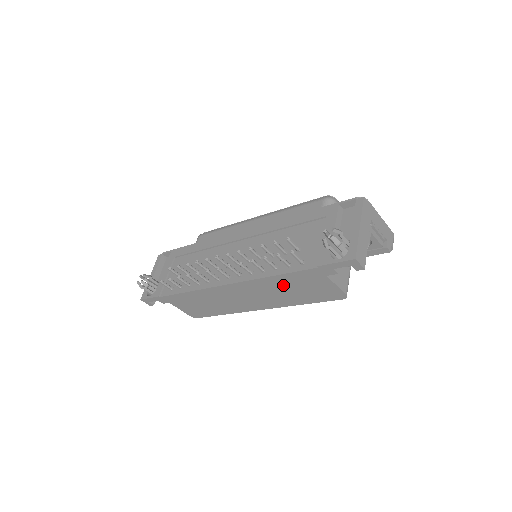
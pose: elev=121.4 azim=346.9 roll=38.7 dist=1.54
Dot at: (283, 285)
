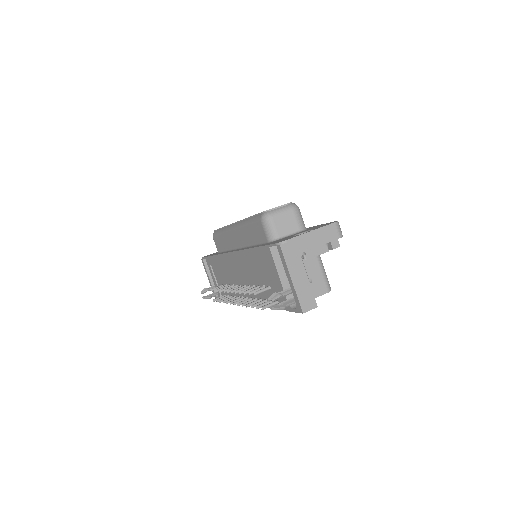
Dot at: occluded
